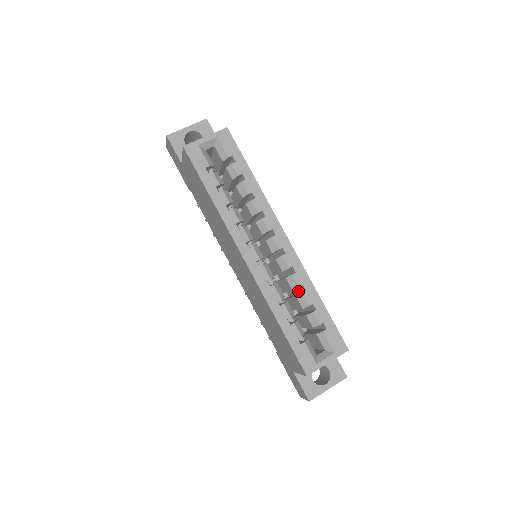
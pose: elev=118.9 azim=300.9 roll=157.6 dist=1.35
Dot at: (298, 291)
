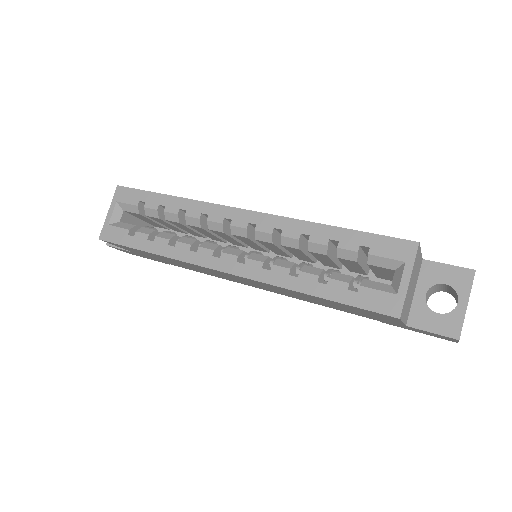
Dot at: occluded
